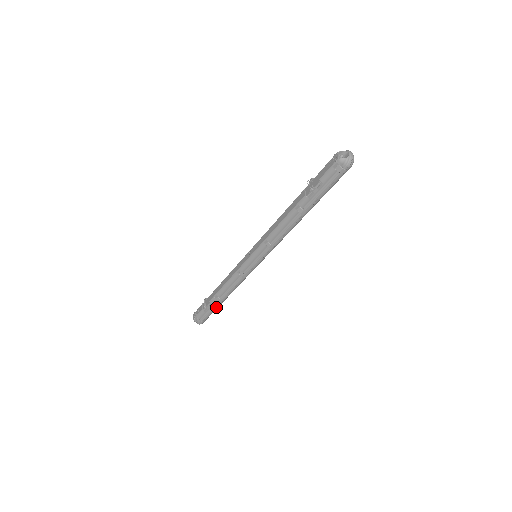
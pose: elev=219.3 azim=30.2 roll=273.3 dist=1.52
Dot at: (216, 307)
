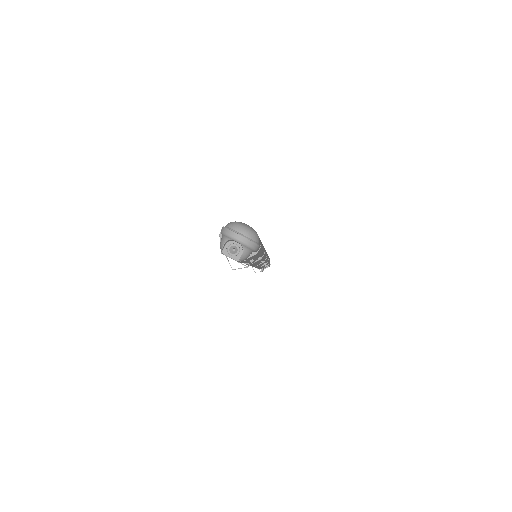
Dot at: occluded
